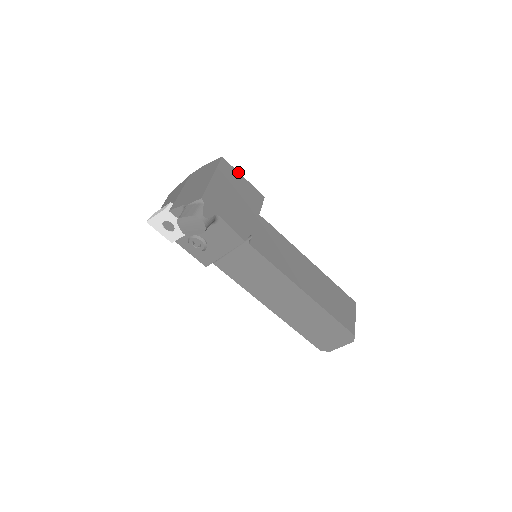
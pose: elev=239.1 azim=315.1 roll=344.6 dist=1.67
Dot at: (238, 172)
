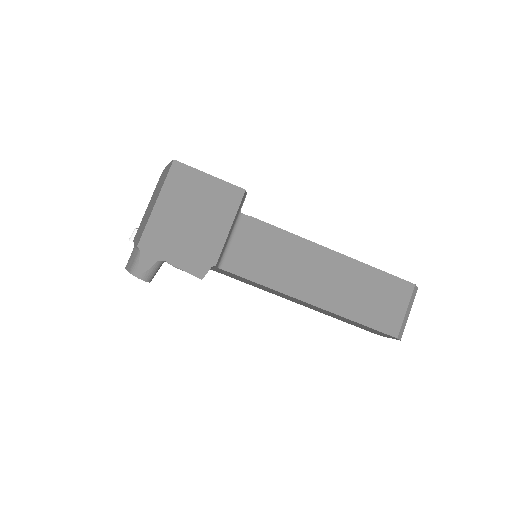
Dot at: (200, 171)
